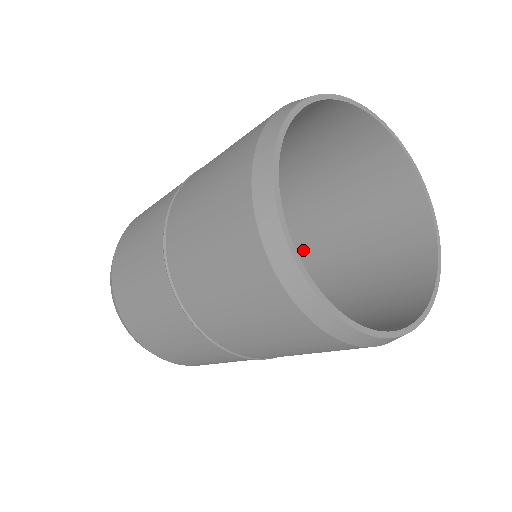
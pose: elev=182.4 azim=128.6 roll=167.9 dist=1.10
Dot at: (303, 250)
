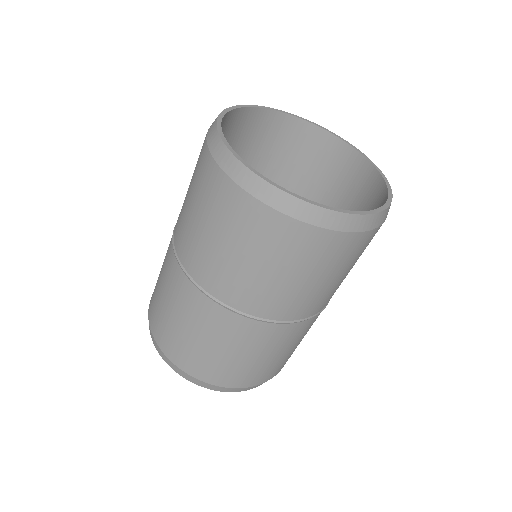
Dot at: occluded
